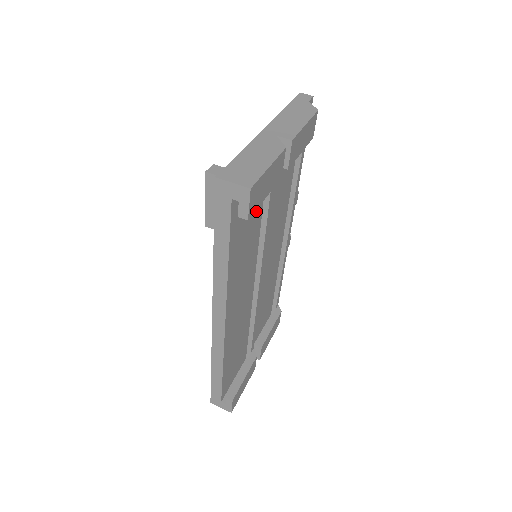
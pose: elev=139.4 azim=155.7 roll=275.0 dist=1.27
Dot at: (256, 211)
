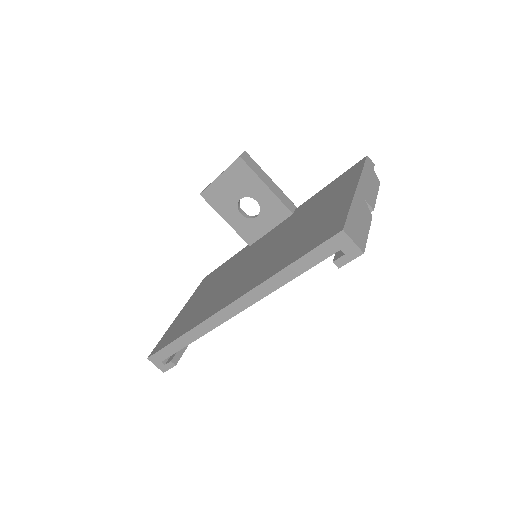
Dot at: occluded
